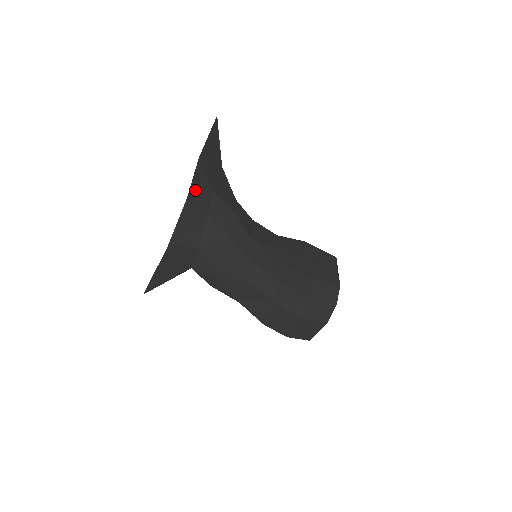
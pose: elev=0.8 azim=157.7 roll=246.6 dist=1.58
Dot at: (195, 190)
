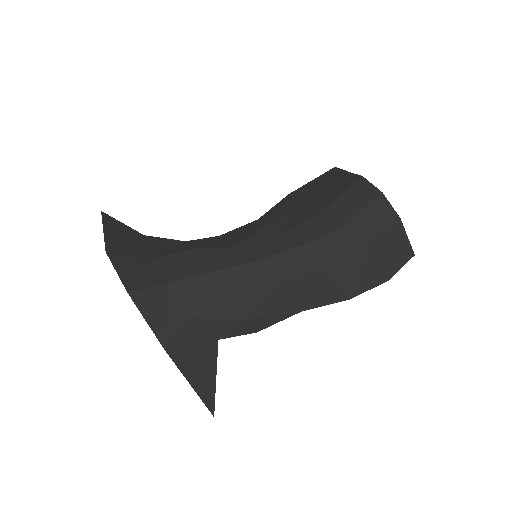
Dot at: (129, 277)
